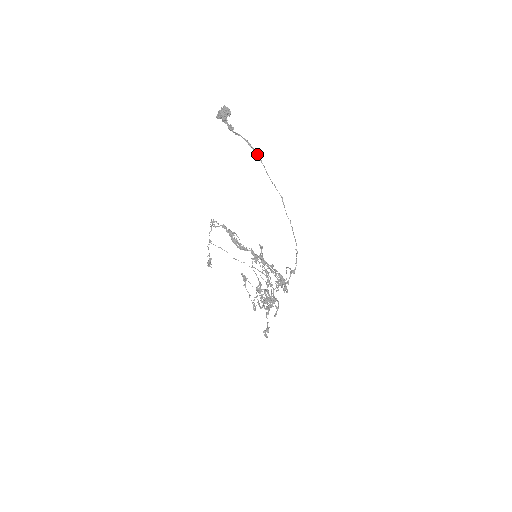
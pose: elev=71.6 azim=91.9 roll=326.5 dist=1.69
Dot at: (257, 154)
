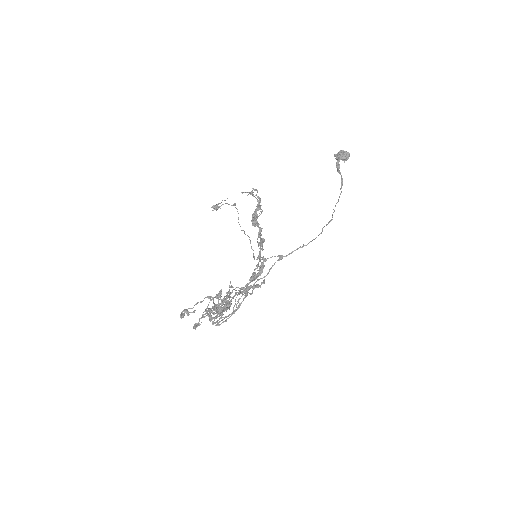
Dot at: (341, 191)
